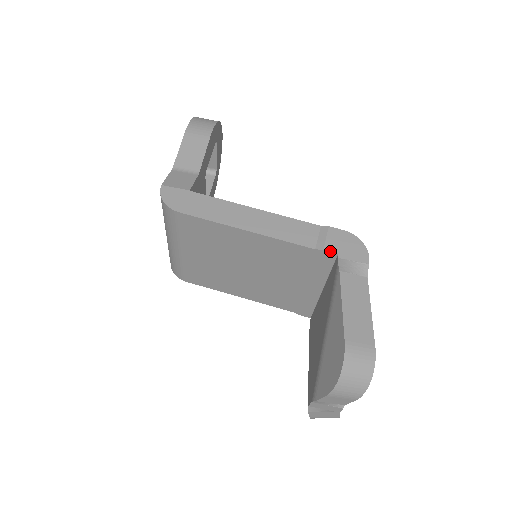
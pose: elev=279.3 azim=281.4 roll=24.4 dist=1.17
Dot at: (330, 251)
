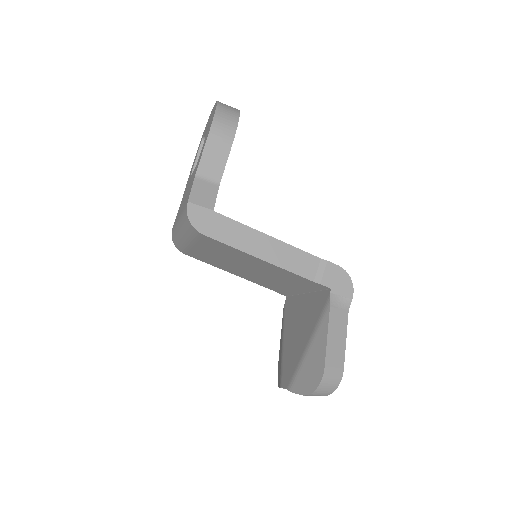
Dot at: (325, 286)
